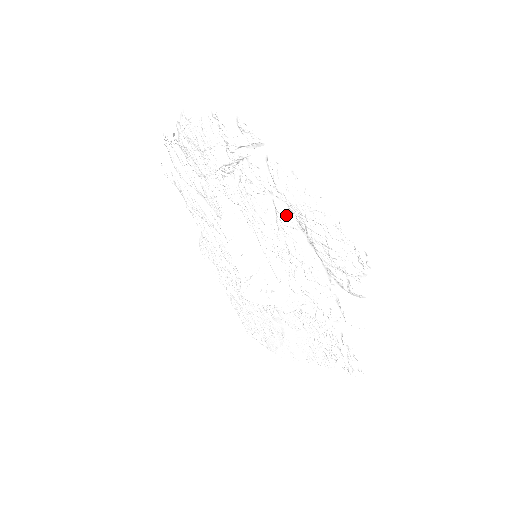
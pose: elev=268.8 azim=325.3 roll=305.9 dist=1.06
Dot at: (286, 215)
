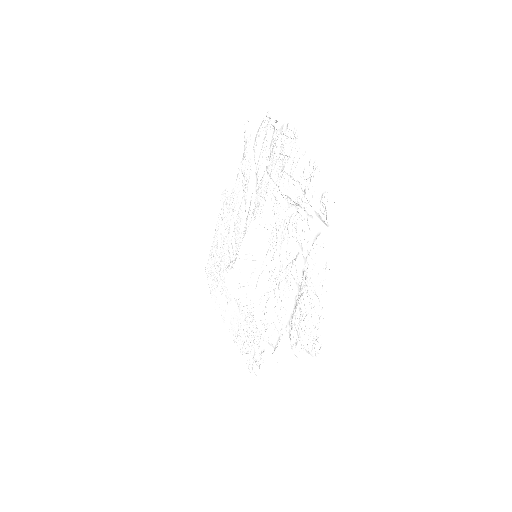
Dot at: (298, 270)
